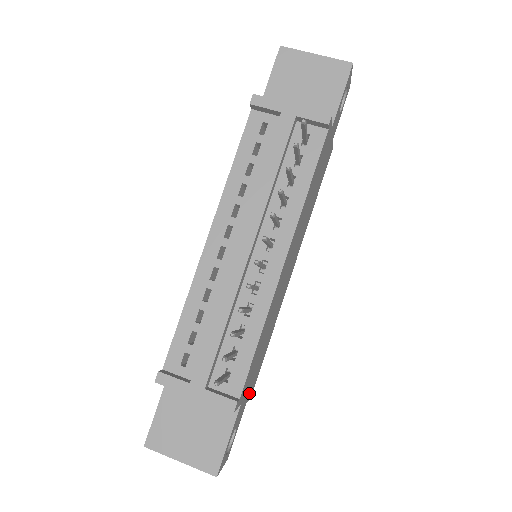
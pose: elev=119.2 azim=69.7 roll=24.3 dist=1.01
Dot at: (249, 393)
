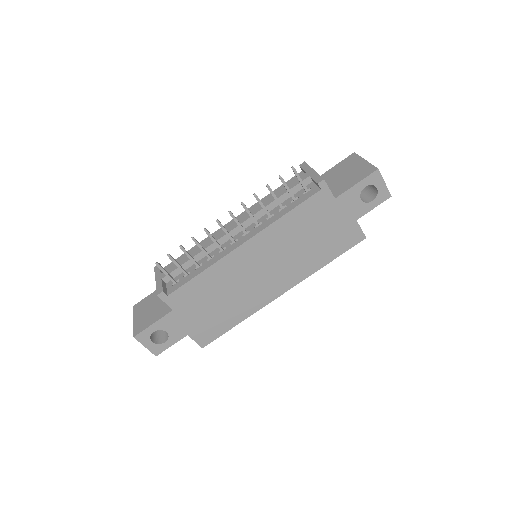
Dot at: (194, 330)
